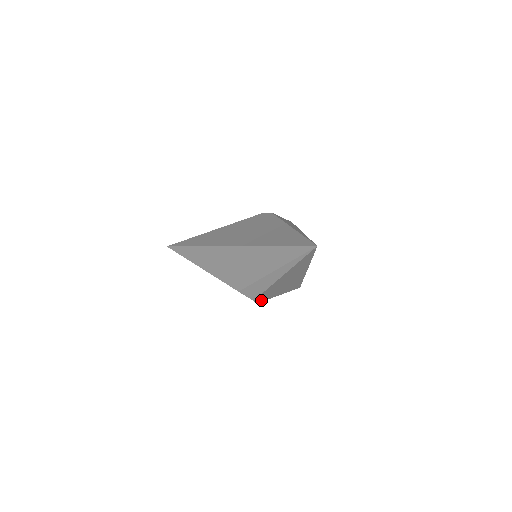
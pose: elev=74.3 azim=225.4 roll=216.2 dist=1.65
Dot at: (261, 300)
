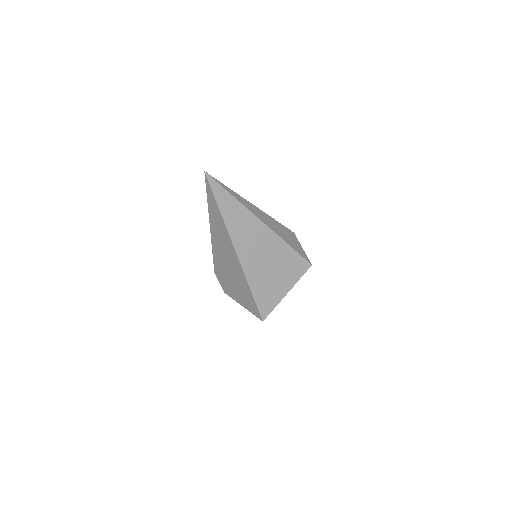
Dot at: (226, 288)
